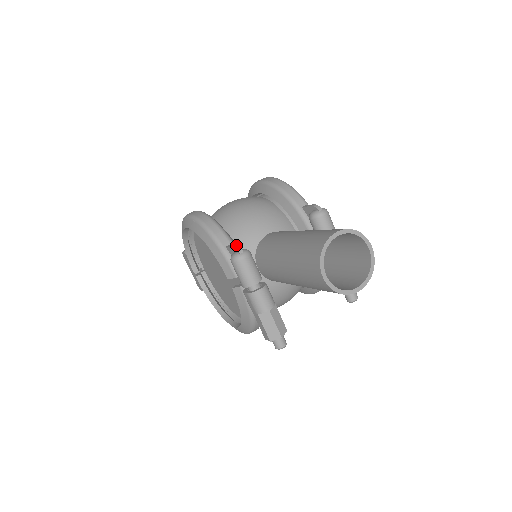
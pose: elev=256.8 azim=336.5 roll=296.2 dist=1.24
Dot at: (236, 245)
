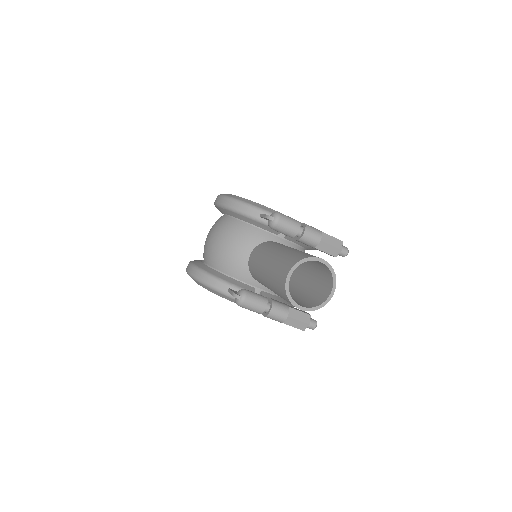
Dot at: (233, 292)
